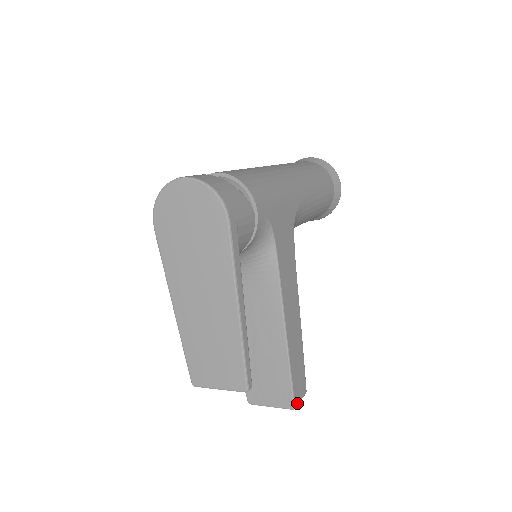
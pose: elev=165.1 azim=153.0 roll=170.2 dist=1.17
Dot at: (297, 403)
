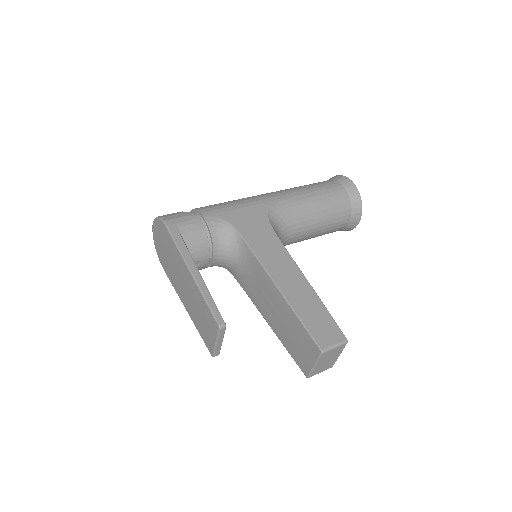
Dot at: (325, 347)
